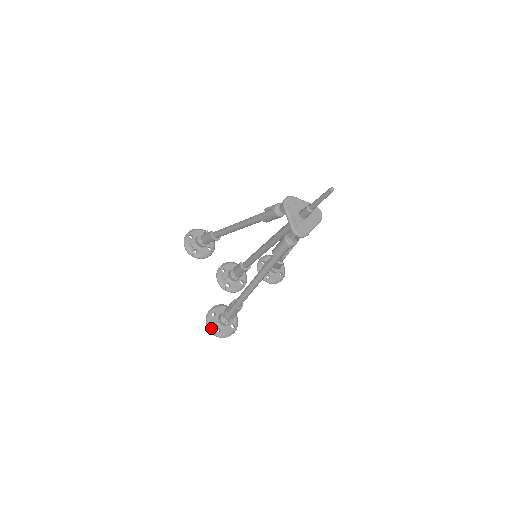
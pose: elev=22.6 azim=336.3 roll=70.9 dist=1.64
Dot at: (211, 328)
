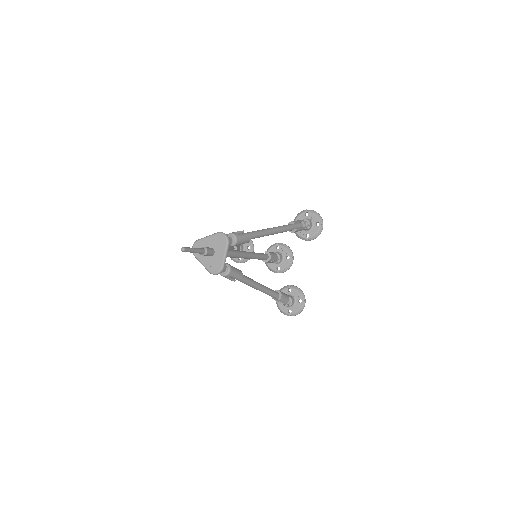
Dot at: (284, 313)
